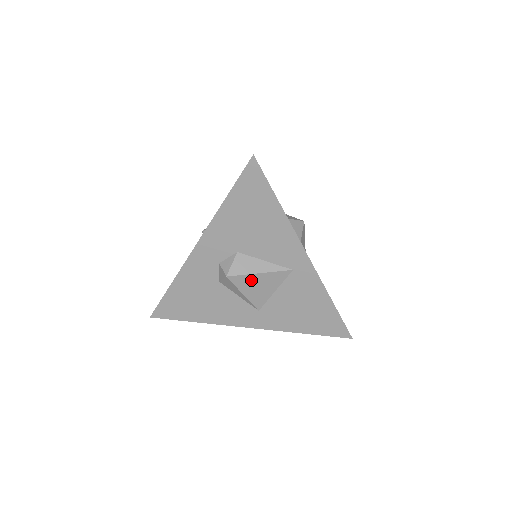
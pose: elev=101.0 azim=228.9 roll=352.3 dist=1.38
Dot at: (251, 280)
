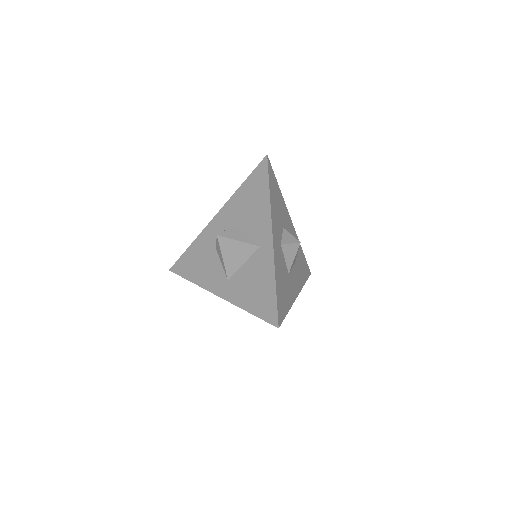
Dot at: (231, 245)
